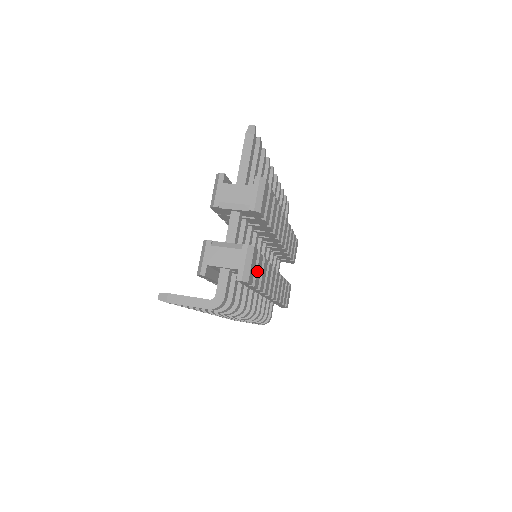
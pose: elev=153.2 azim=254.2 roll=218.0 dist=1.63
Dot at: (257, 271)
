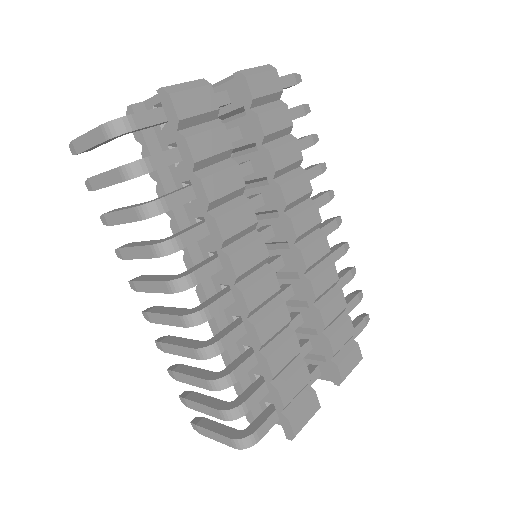
Dot at: (205, 134)
